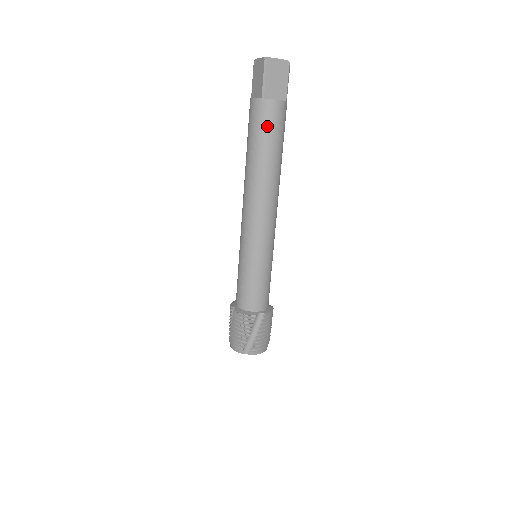
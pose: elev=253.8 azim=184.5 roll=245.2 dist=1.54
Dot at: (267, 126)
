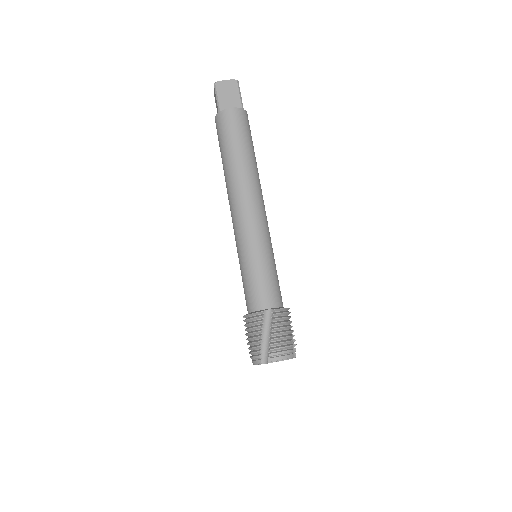
Dot at: (228, 130)
